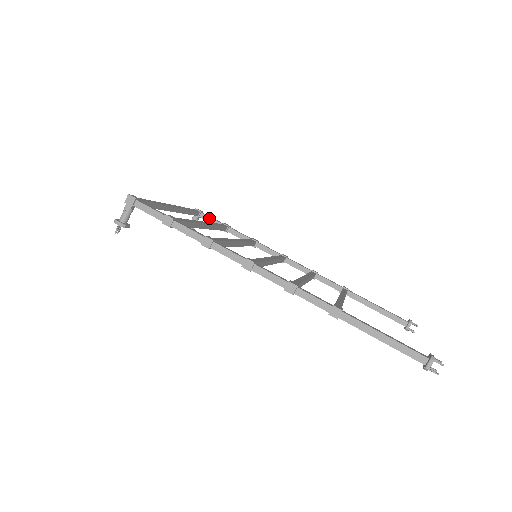
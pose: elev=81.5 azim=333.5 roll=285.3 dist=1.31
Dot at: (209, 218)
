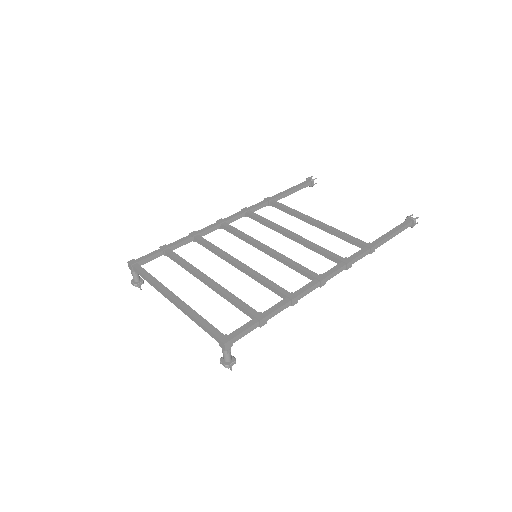
Dot at: (148, 259)
